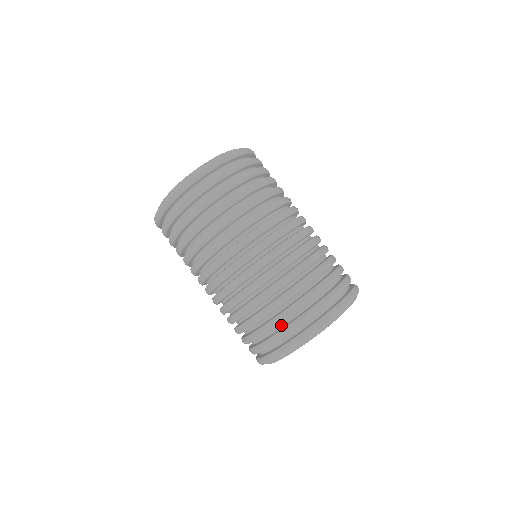
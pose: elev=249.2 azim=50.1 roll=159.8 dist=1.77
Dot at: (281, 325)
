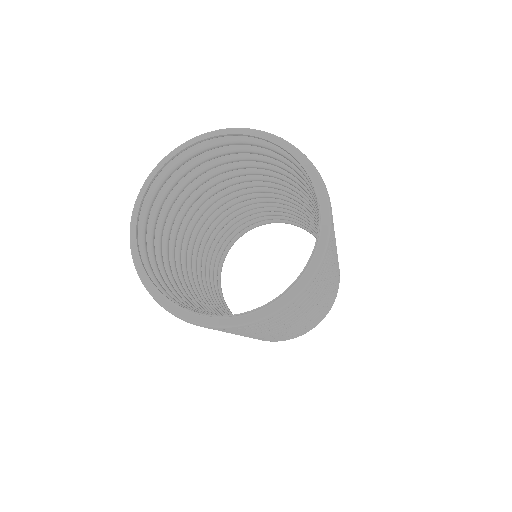
Dot at: occluded
